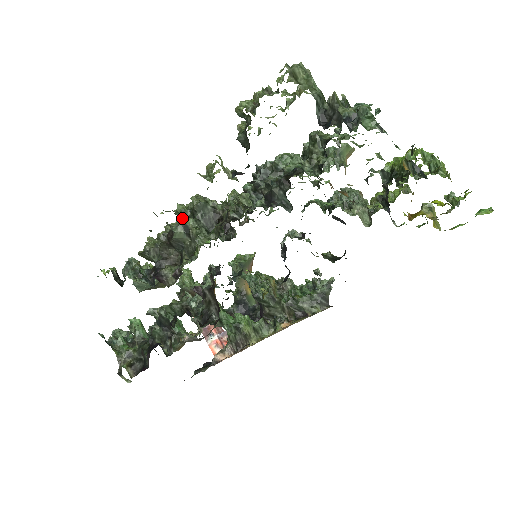
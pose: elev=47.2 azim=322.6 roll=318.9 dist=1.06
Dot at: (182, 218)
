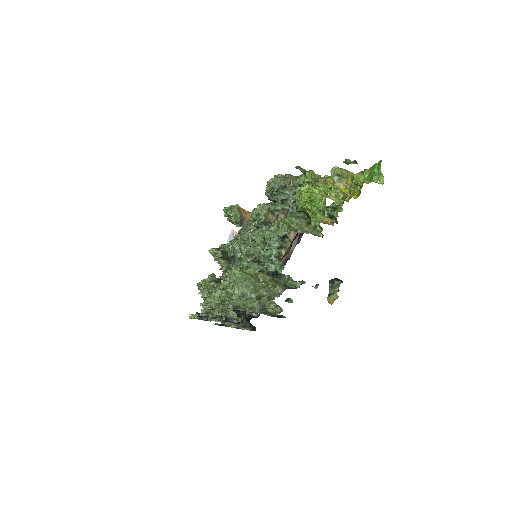
Dot at: occluded
